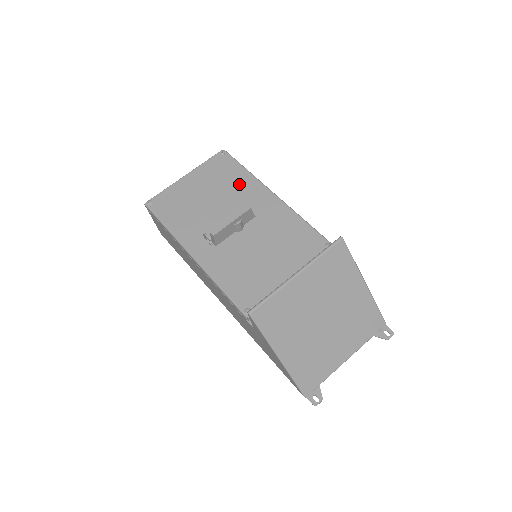
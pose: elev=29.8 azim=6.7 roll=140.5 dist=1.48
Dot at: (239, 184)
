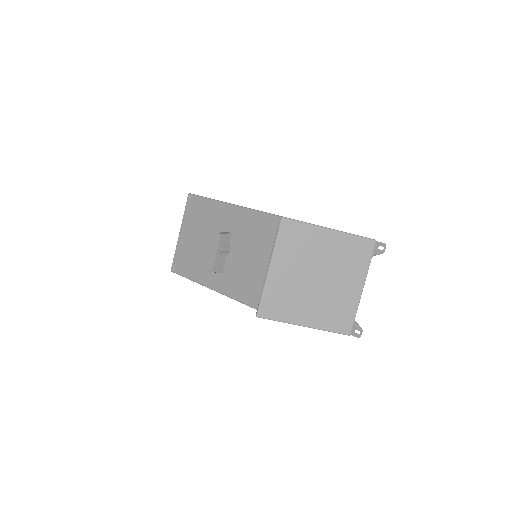
Dot at: (211, 215)
